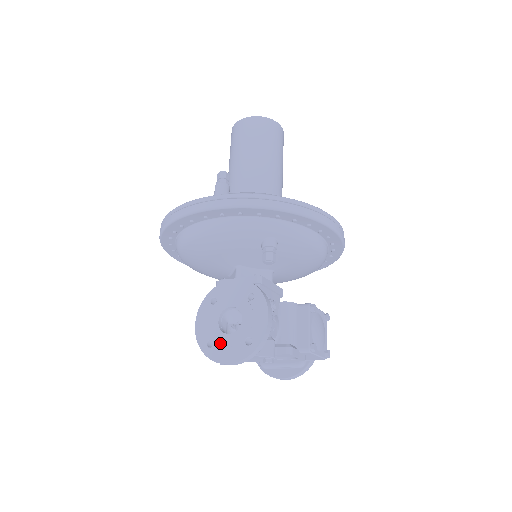
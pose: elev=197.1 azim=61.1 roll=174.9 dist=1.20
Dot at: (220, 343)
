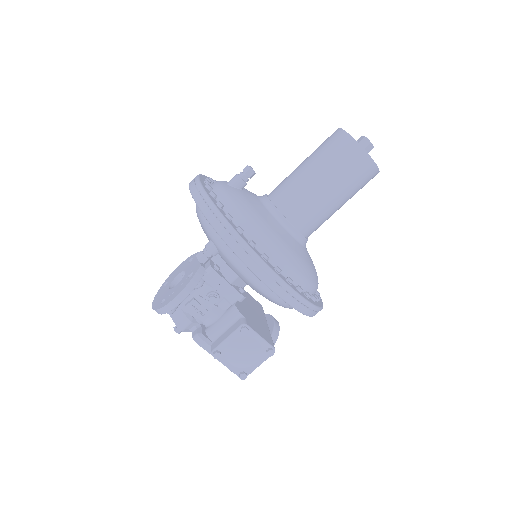
Dot at: (164, 289)
